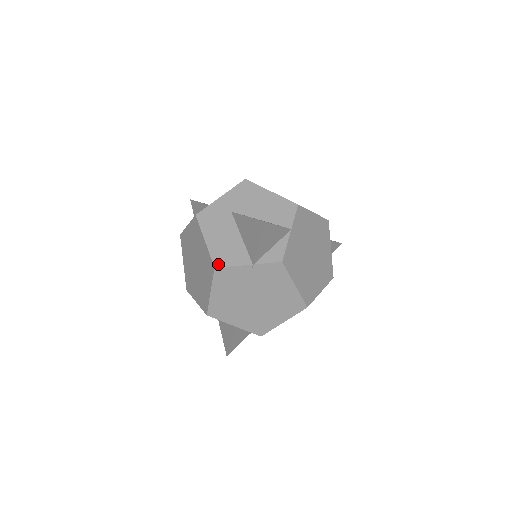
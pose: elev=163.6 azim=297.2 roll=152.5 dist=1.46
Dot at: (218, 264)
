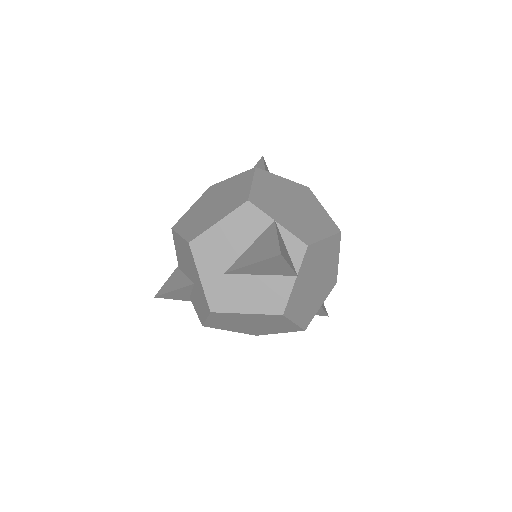
Dot at: (280, 310)
